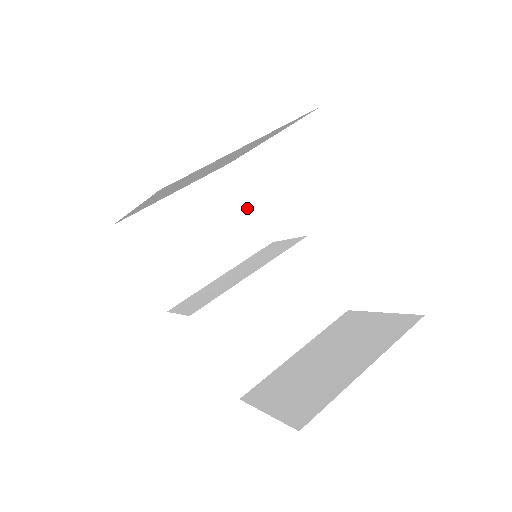
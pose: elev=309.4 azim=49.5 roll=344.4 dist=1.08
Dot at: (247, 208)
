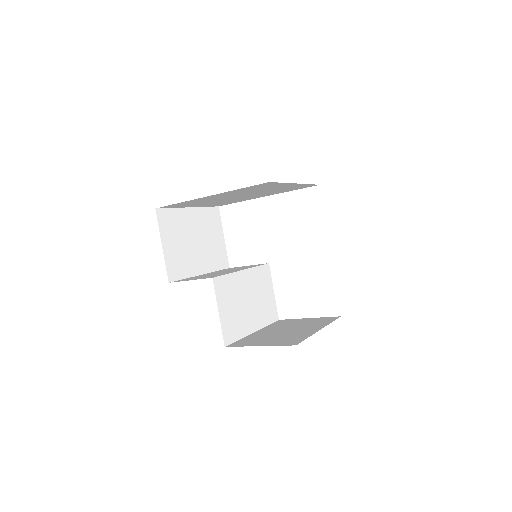
Dot at: (222, 239)
